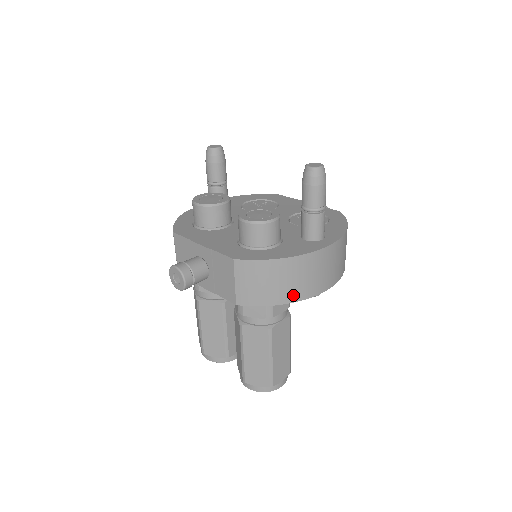
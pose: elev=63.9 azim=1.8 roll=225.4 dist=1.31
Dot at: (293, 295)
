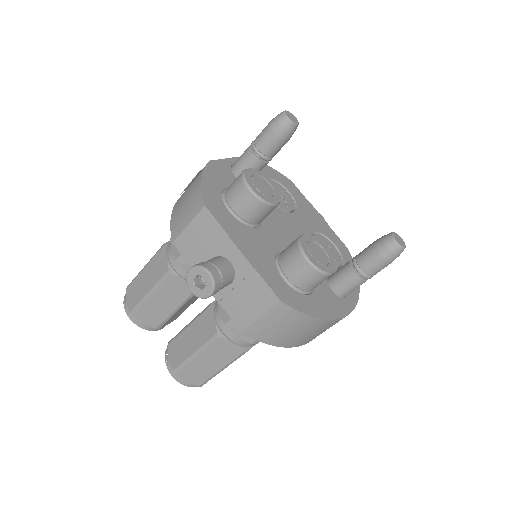
Dot at: (297, 343)
